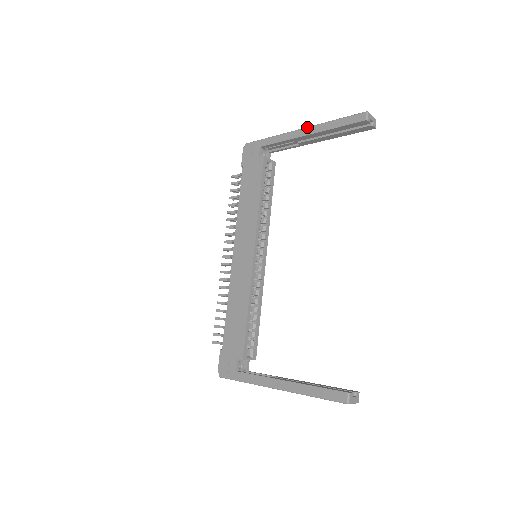
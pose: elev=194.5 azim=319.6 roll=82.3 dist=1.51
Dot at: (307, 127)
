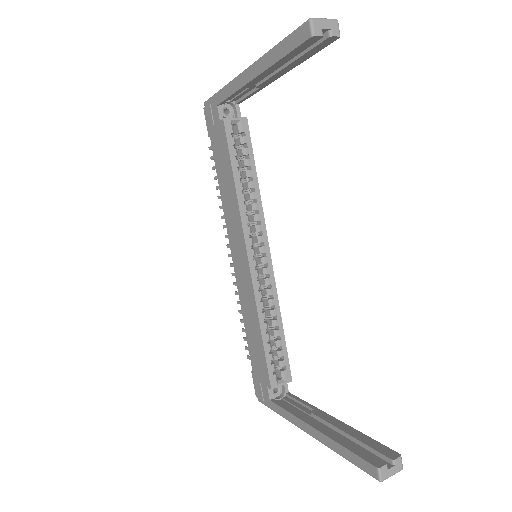
Dot at: (251, 65)
